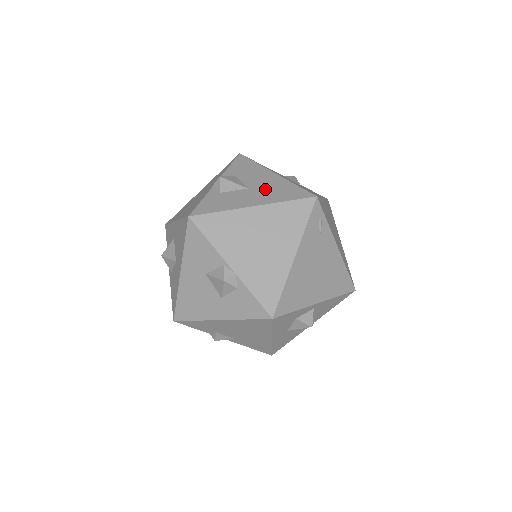
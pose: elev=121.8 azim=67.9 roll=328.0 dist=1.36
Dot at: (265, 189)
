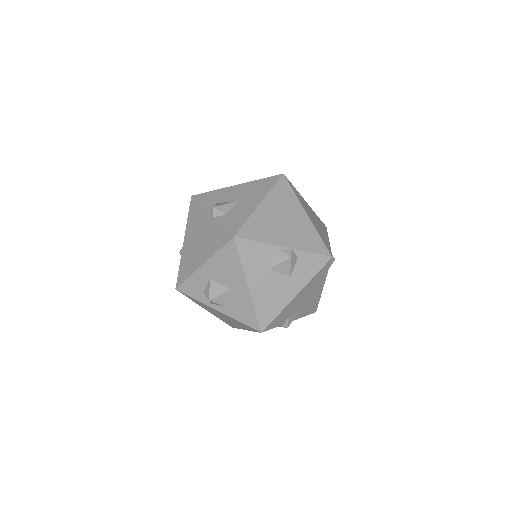
Dot at: (249, 193)
